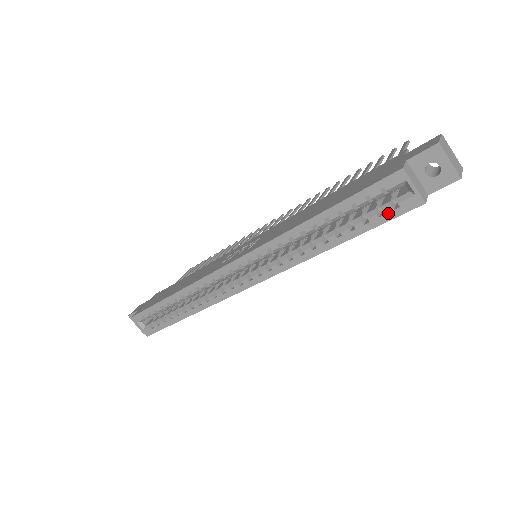
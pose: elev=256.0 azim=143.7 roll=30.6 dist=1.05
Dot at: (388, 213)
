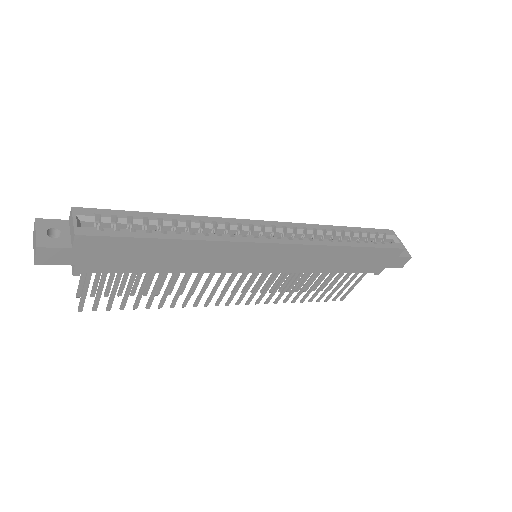
Dot at: (387, 244)
